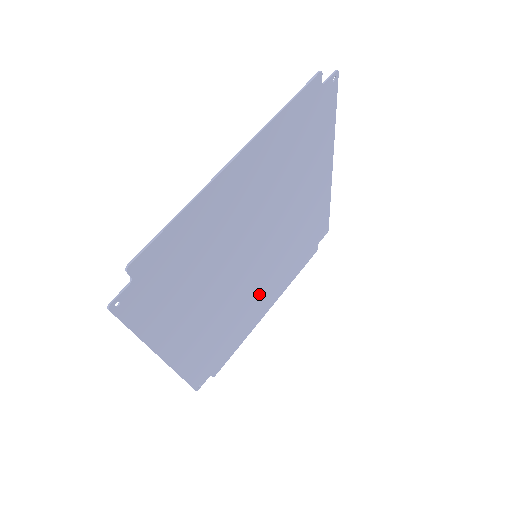
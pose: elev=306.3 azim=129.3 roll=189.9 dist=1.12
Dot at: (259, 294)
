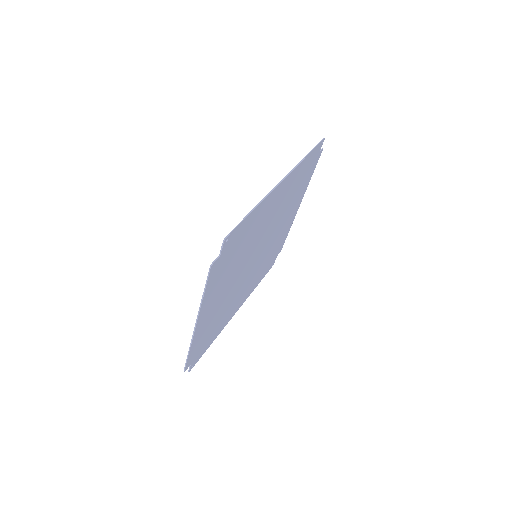
Dot at: (280, 230)
